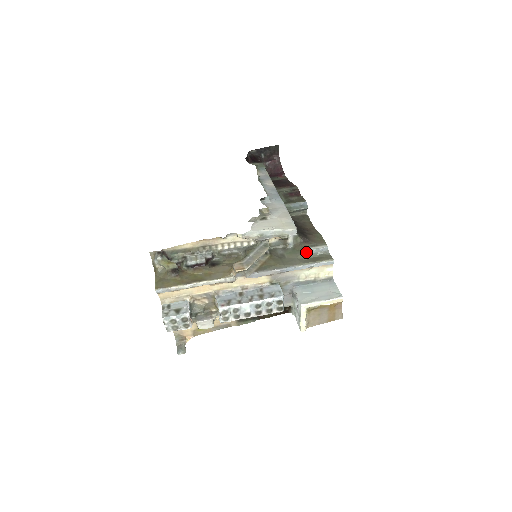
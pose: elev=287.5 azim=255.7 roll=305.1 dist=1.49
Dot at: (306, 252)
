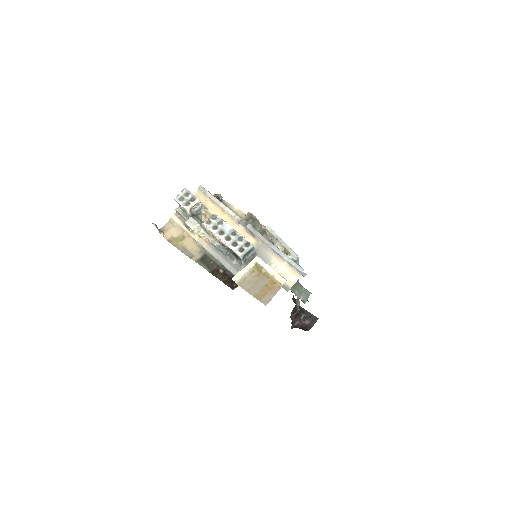
Dot at: occluded
